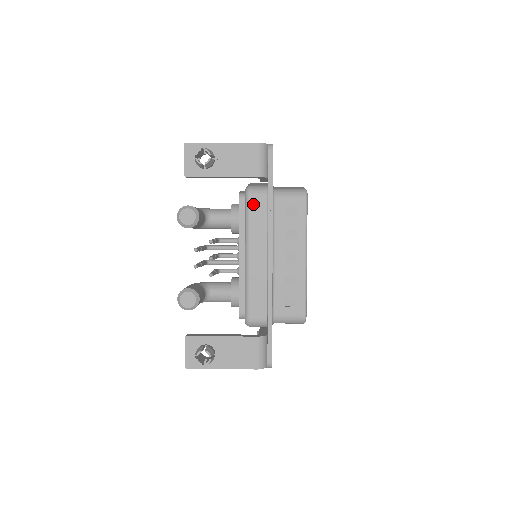
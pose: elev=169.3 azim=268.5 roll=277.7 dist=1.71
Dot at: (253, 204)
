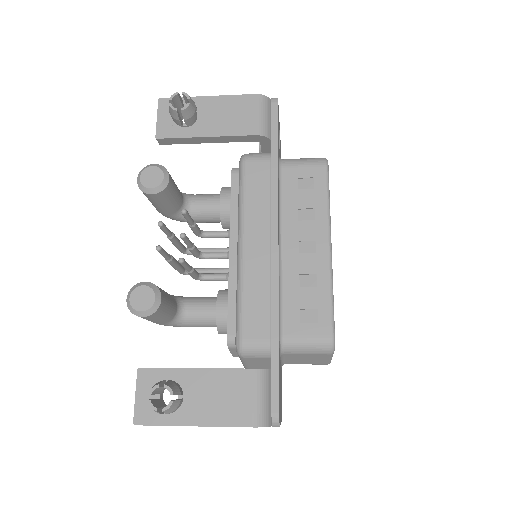
Dot at: (250, 173)
